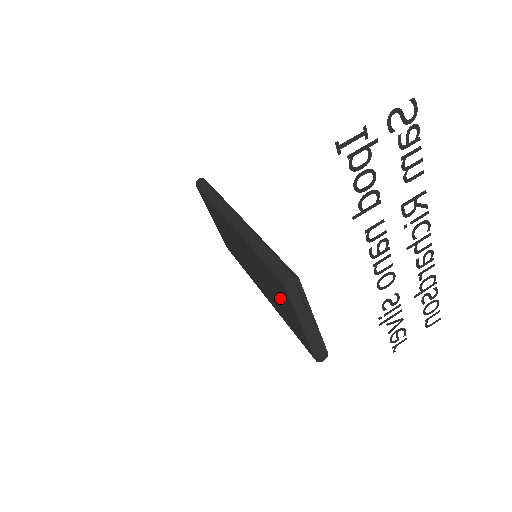
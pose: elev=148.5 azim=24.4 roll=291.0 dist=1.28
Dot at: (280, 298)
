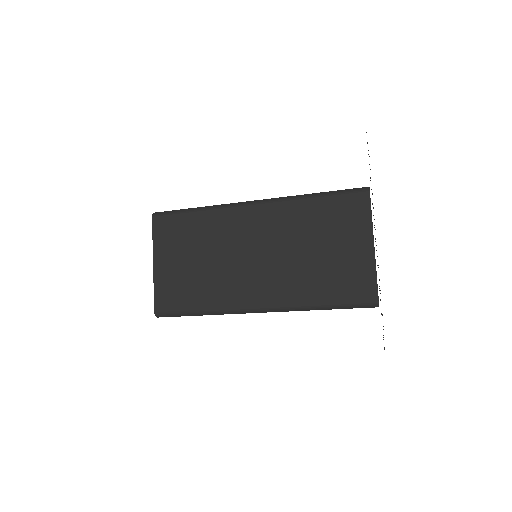
Dot at: (335, 239)
